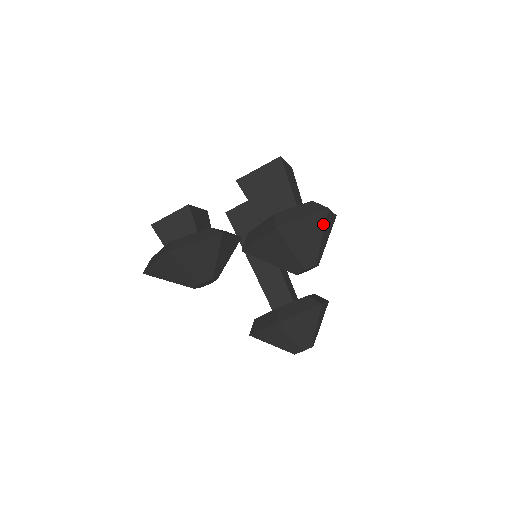
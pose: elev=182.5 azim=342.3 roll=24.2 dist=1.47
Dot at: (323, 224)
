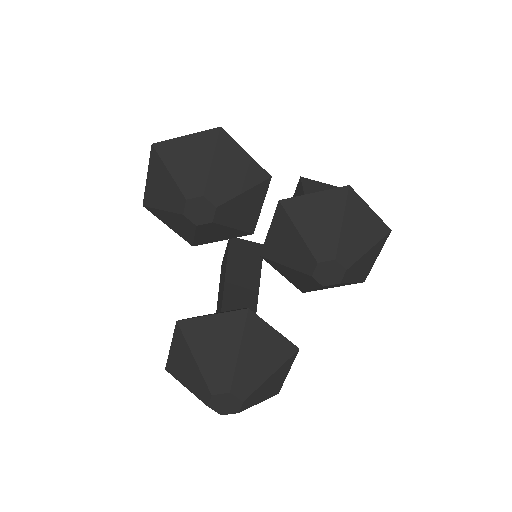
Dot at: (379, 238)
